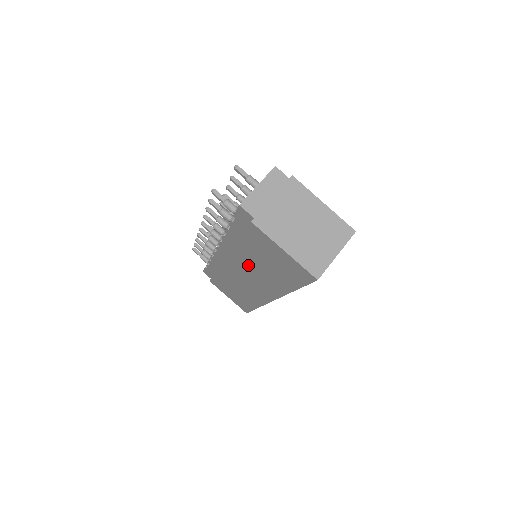
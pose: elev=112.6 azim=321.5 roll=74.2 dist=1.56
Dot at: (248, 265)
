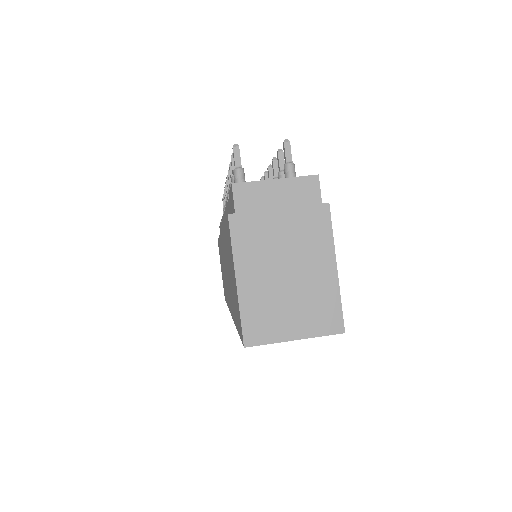
Dot at: occluded
